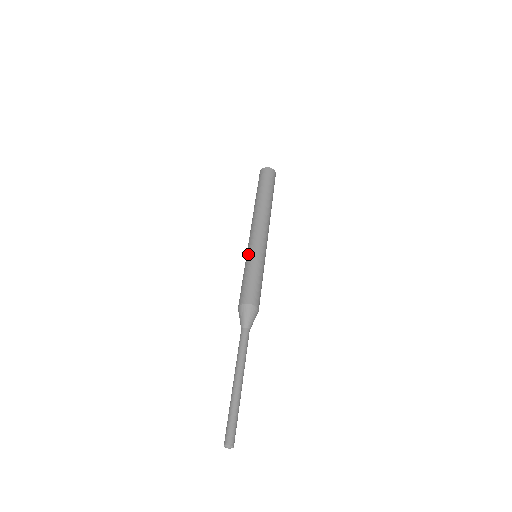
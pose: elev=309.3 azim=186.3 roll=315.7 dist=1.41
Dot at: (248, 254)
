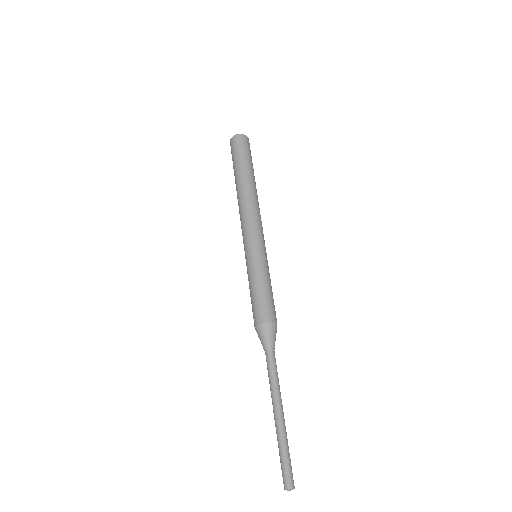
Dot at: (252, 256)
